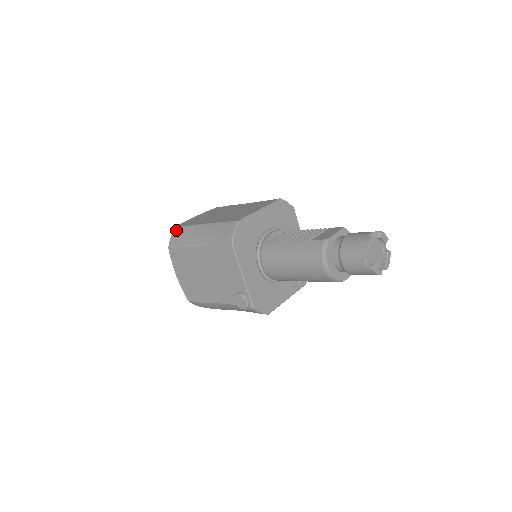
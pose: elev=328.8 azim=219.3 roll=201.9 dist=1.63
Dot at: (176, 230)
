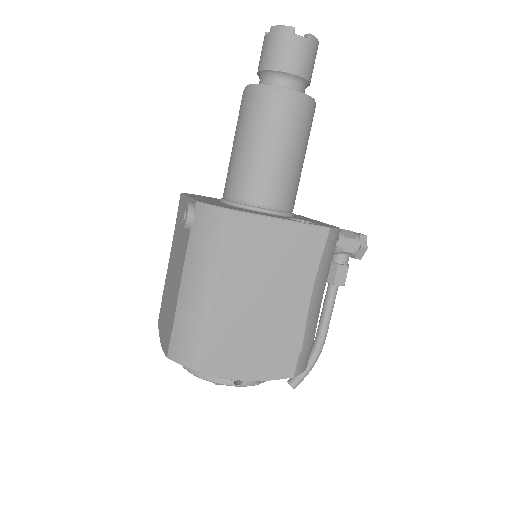
Dot at: occluded
